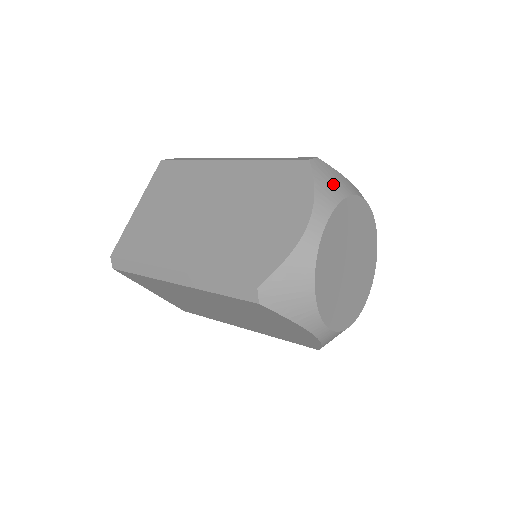
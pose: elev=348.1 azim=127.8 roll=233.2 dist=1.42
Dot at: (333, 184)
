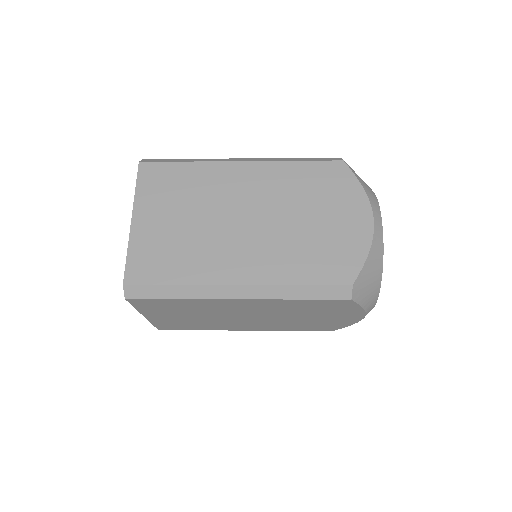
Dot at: (364, 182)
